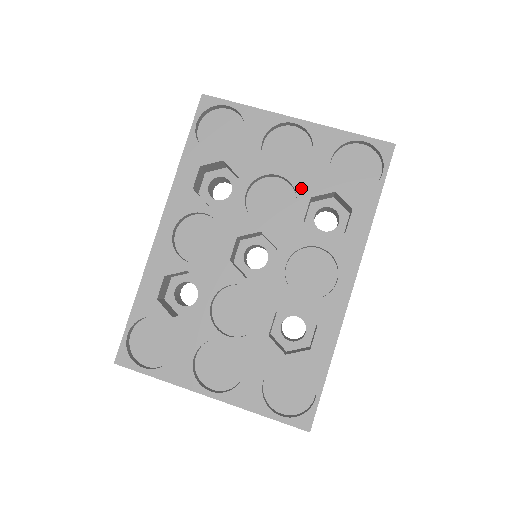
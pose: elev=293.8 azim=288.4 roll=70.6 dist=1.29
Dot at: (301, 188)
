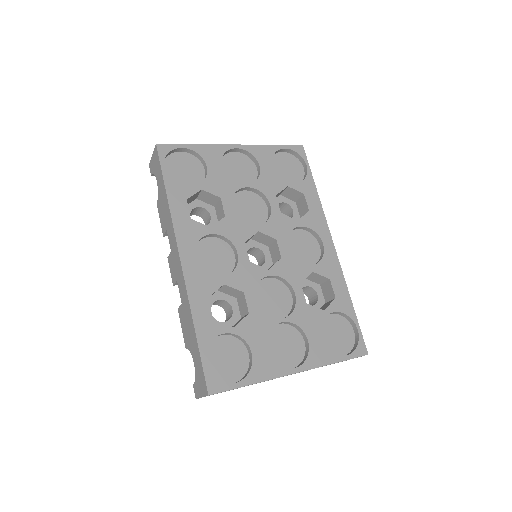
Dot at: (266, 191)
